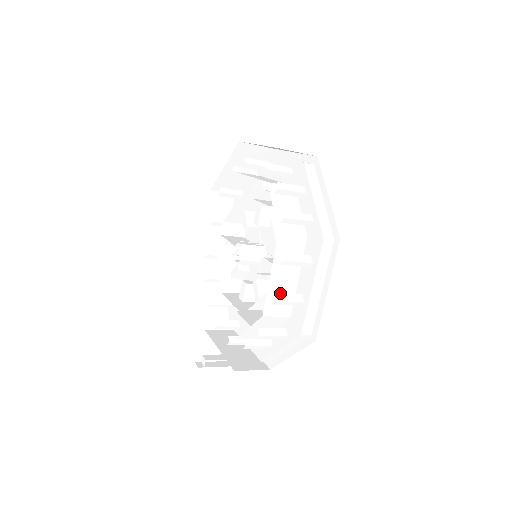
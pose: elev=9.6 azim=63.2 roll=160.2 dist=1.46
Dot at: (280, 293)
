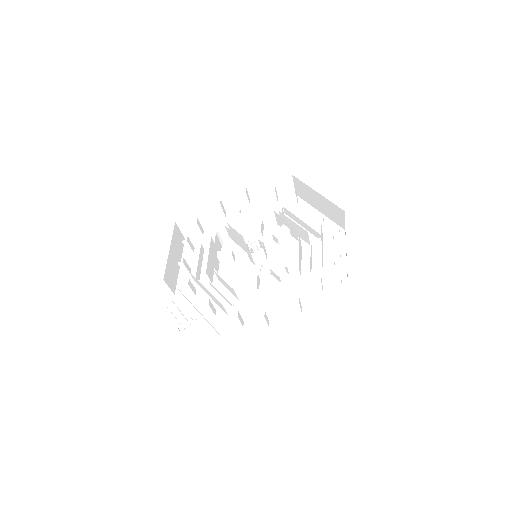
Dot at: occluded
